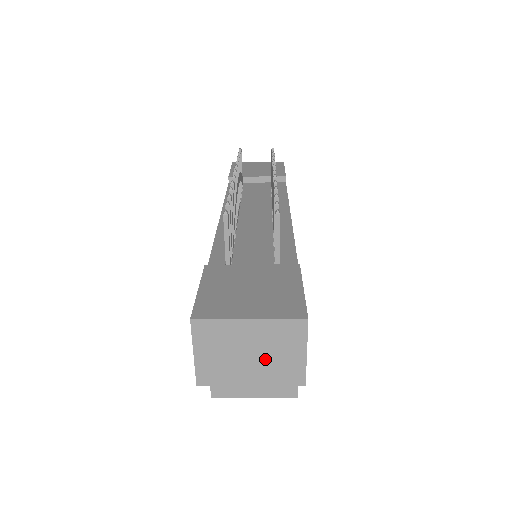
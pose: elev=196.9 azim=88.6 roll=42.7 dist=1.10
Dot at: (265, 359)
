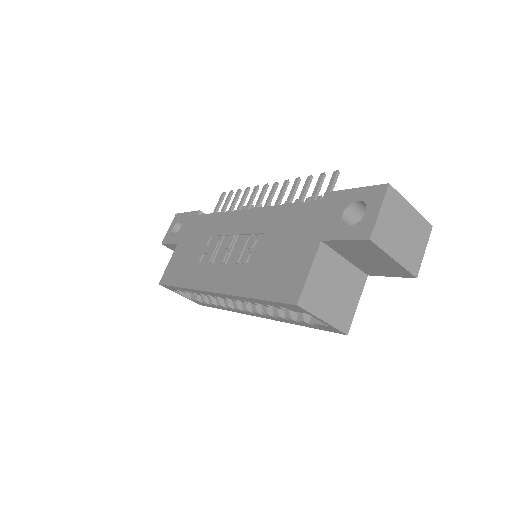
Dot at: (408, 242)
